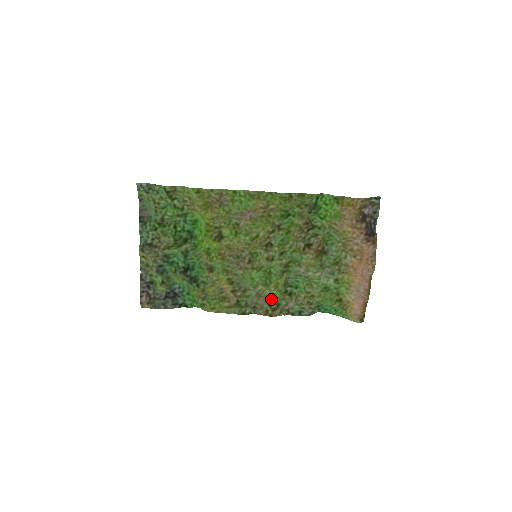
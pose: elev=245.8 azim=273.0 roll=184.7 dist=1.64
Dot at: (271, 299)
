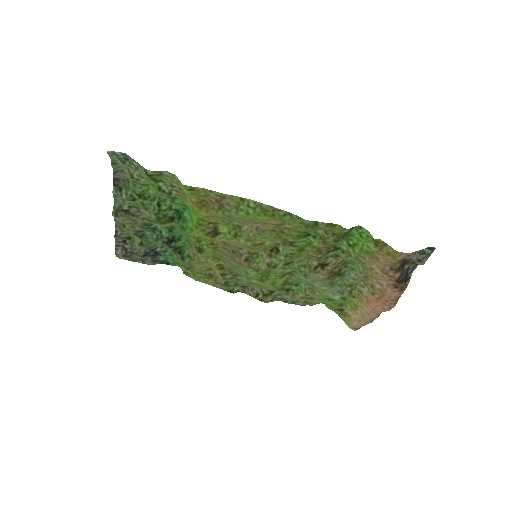
Dot at: (265, 288)
